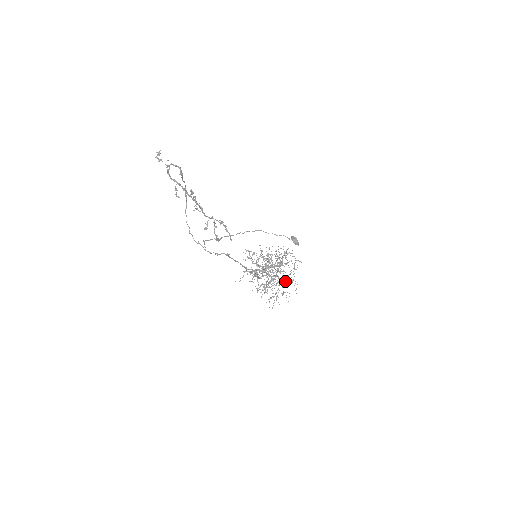
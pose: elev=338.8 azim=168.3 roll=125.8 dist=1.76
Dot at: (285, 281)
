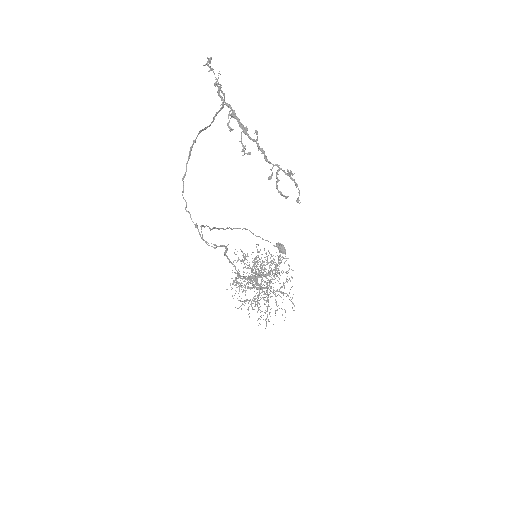
Dot at: (276, 296)
